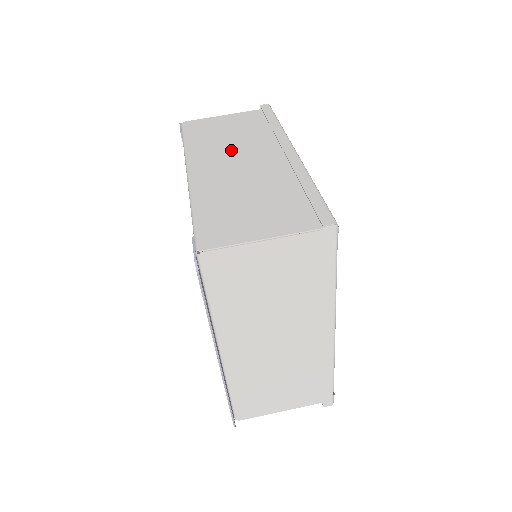
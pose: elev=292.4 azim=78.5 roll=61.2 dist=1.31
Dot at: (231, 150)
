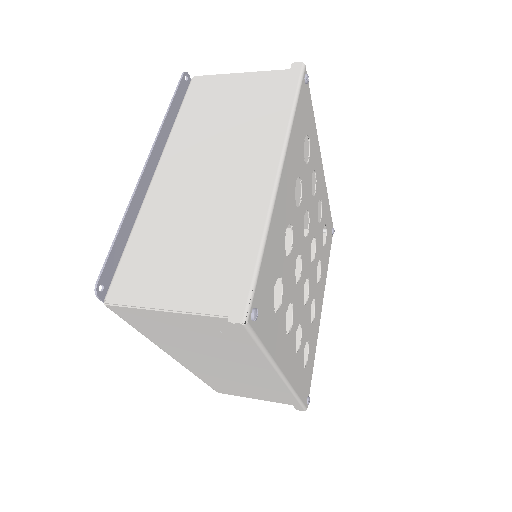
Dot at: occluded
